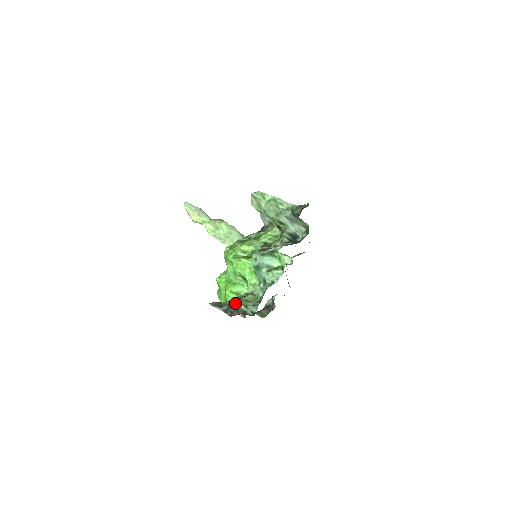
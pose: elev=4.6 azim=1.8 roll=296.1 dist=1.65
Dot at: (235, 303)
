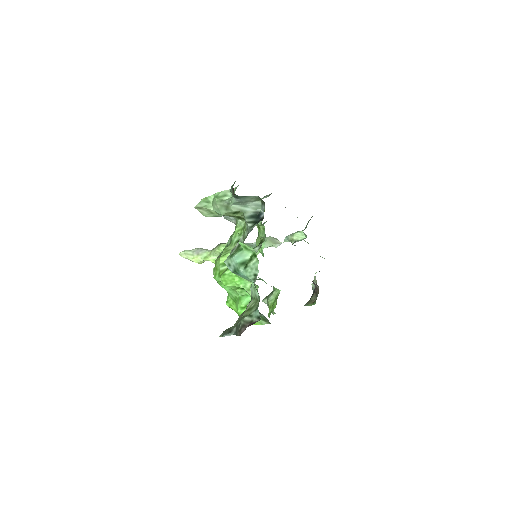
Dot at: (240, 319)
